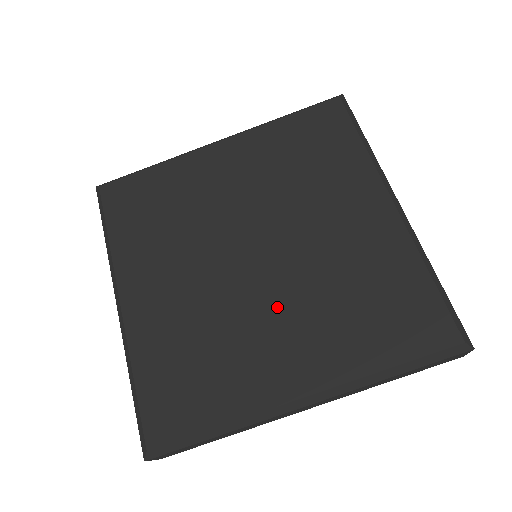
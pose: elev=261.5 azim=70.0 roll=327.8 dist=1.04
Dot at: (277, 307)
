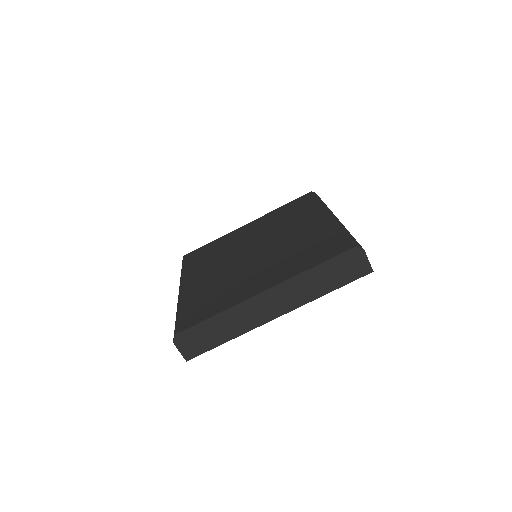
Dot at: (260, 265)
